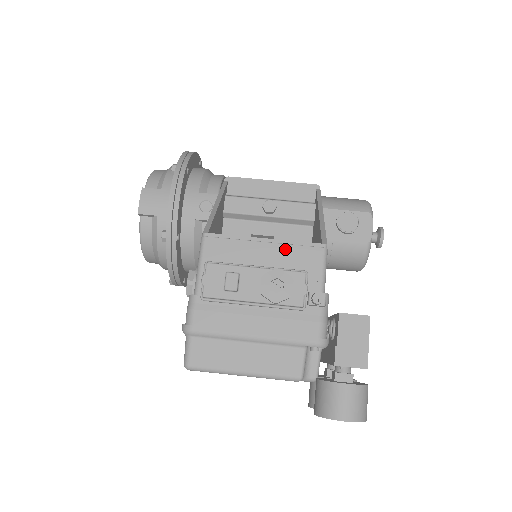
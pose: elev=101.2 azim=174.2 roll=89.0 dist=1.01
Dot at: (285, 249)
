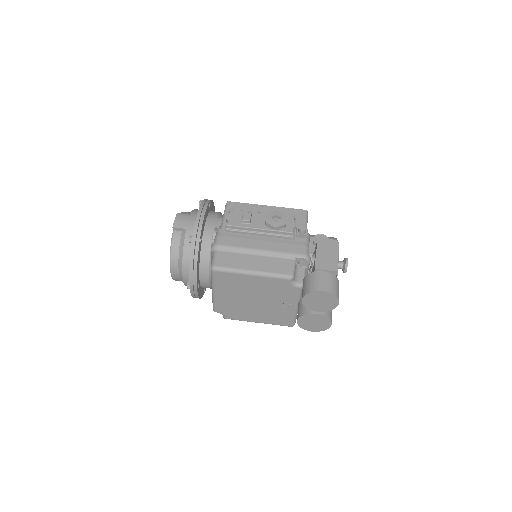
Dot at: (280, 211)
